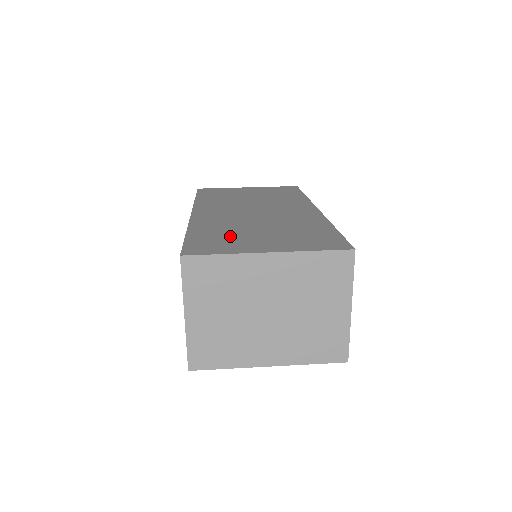
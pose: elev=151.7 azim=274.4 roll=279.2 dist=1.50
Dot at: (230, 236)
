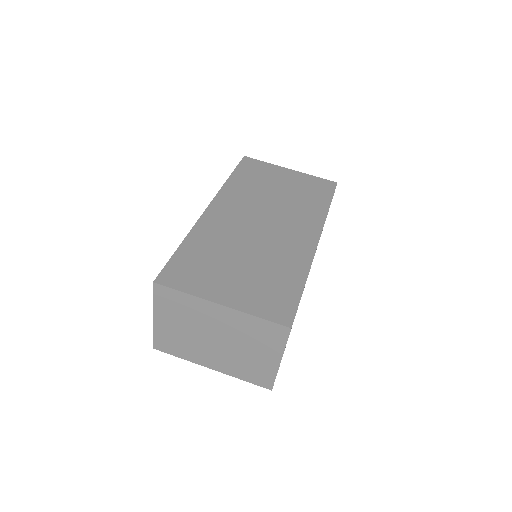
Dot at: (210, 264)
